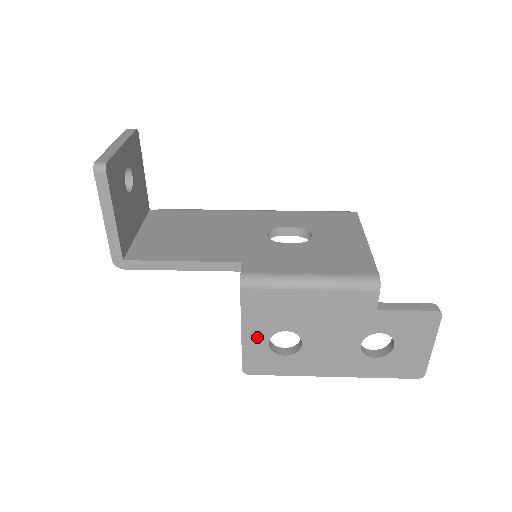
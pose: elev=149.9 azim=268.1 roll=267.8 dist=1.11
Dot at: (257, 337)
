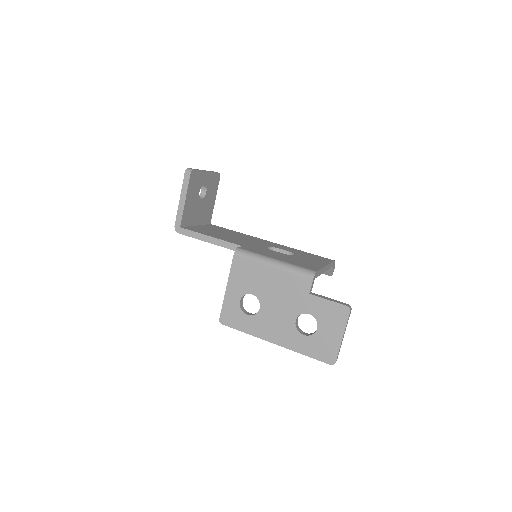
Dot at: (234, 294)
